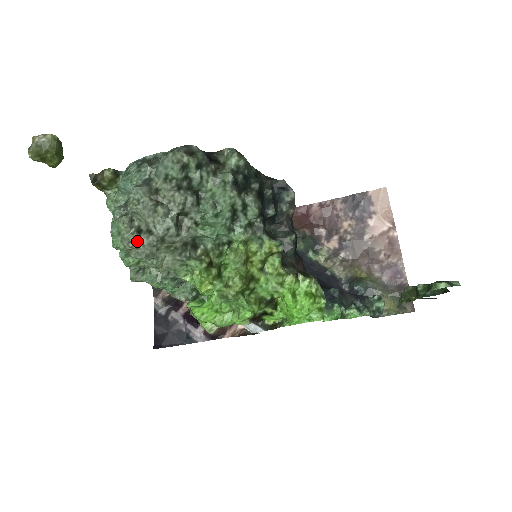
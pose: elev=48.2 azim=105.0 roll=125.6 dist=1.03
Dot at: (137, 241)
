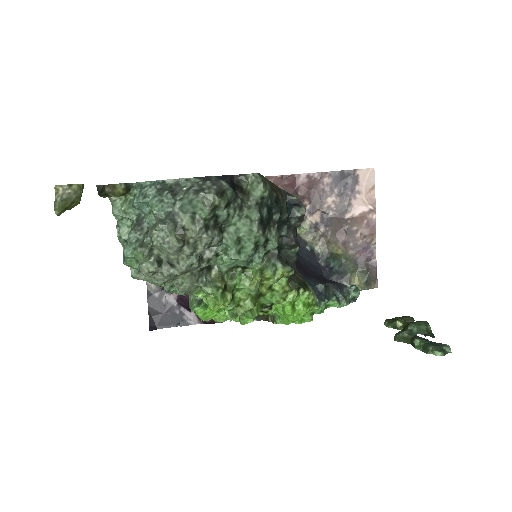
Dot at: (157, 272)
